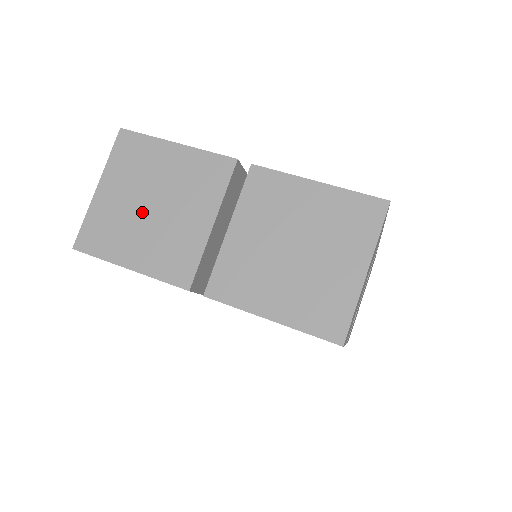
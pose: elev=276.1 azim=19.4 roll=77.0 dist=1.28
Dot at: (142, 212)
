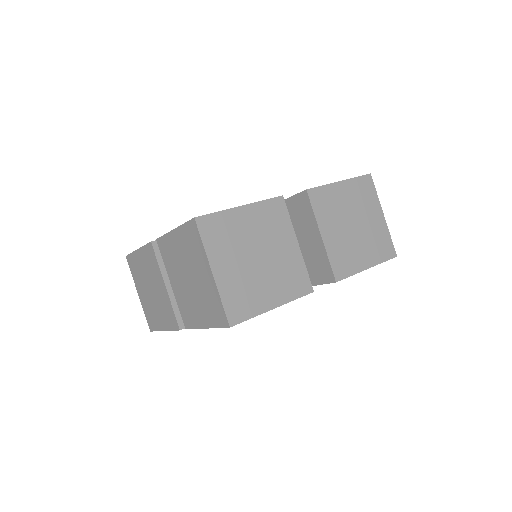
Dot at: (151, 297)
